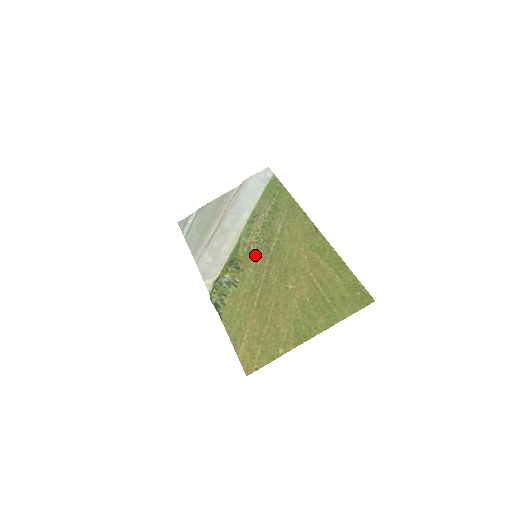
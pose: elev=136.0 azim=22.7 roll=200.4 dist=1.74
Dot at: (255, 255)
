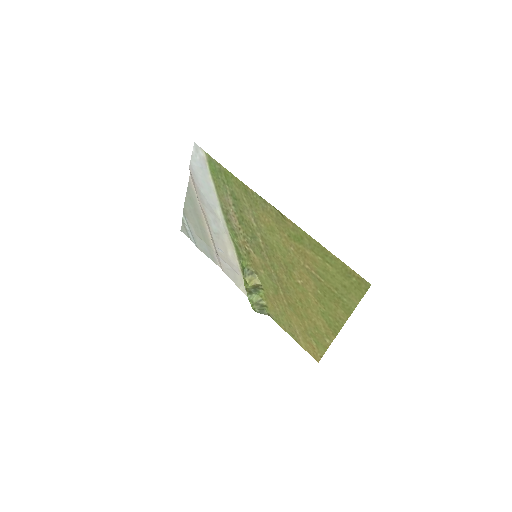
Dot at: (255, 256)
